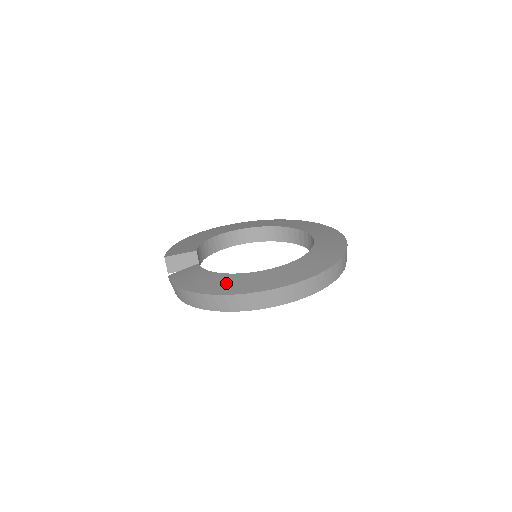
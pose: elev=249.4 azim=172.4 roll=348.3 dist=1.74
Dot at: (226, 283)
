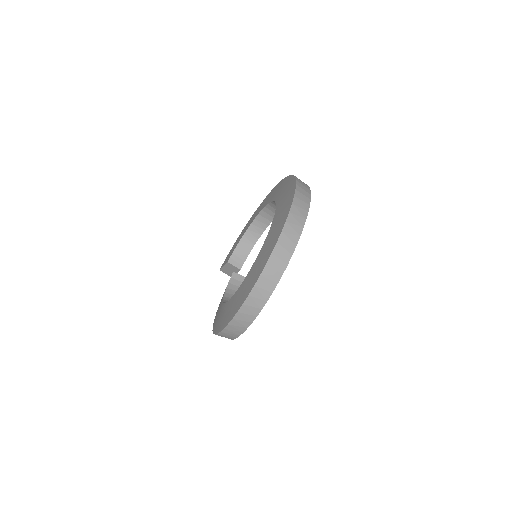
Dot at: (217, 315)
